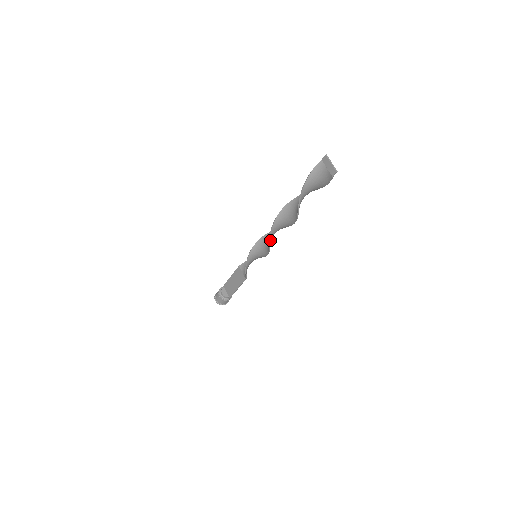
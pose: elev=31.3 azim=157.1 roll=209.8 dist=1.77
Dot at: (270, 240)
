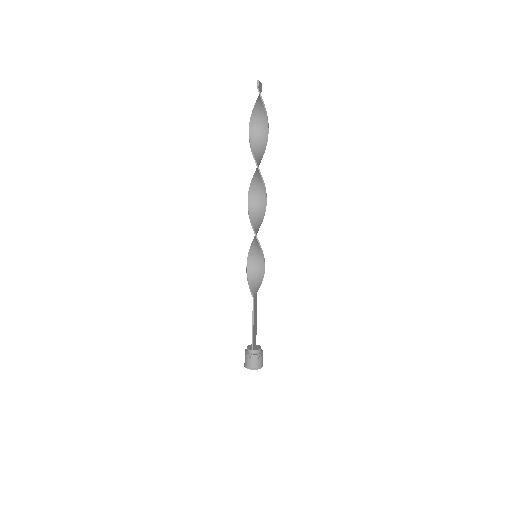
Dot at: (250, 211)
